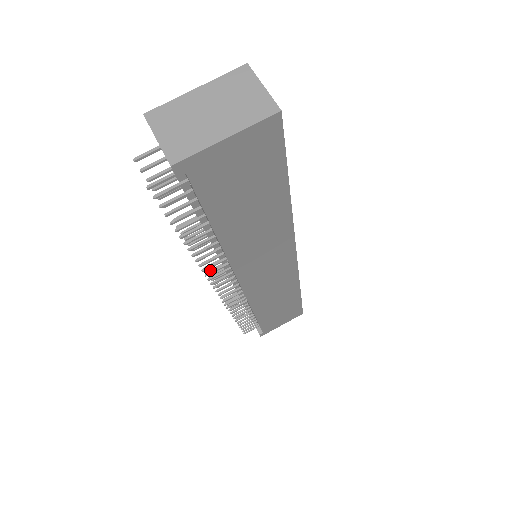
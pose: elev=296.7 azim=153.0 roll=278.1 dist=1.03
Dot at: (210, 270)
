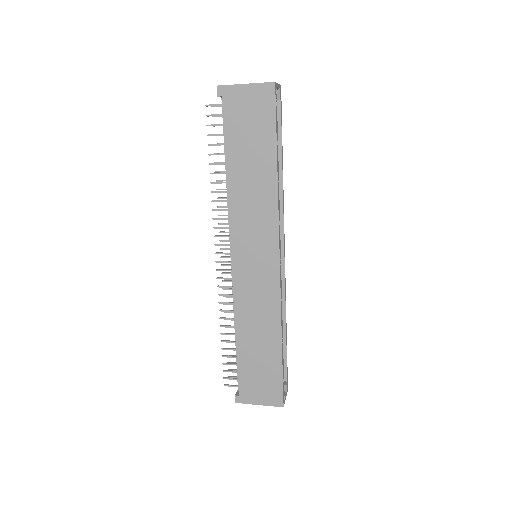
Dot at: (224, 256)
